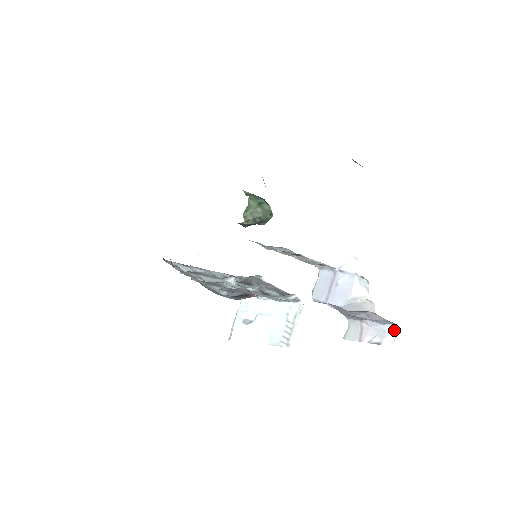
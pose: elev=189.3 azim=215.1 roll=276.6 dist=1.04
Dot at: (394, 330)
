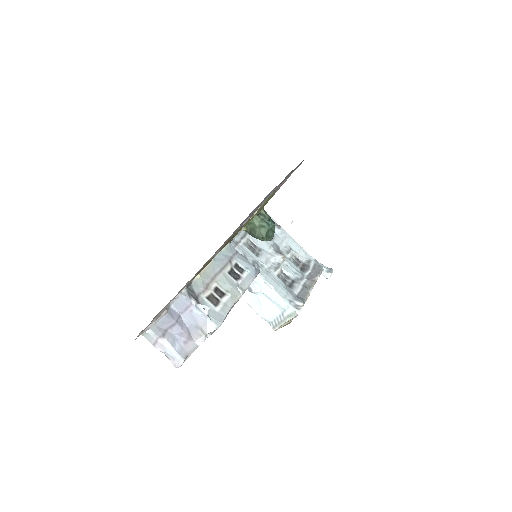
Dot at: (180, 361)
